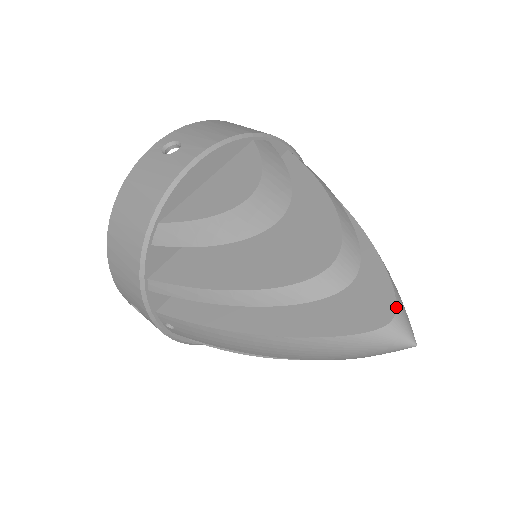
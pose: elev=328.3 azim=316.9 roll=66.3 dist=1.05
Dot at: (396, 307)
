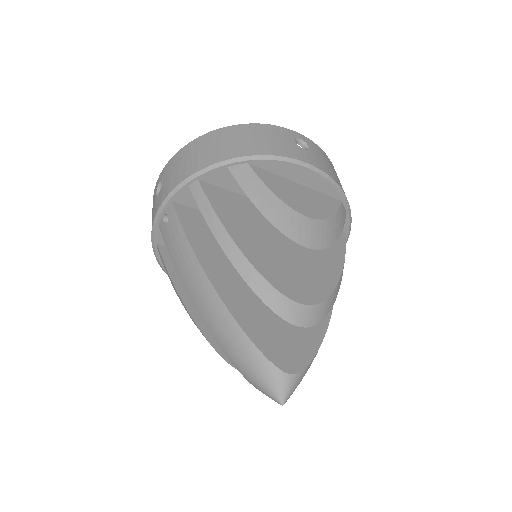
Dot at: (300, 372)
